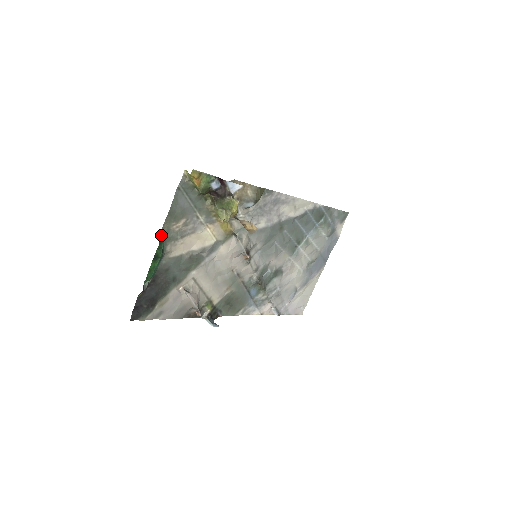
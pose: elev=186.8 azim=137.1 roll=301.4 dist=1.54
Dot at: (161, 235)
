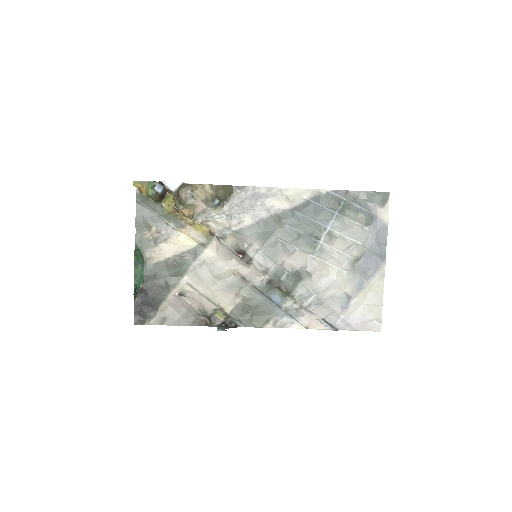
Dot at: (136, 244)
